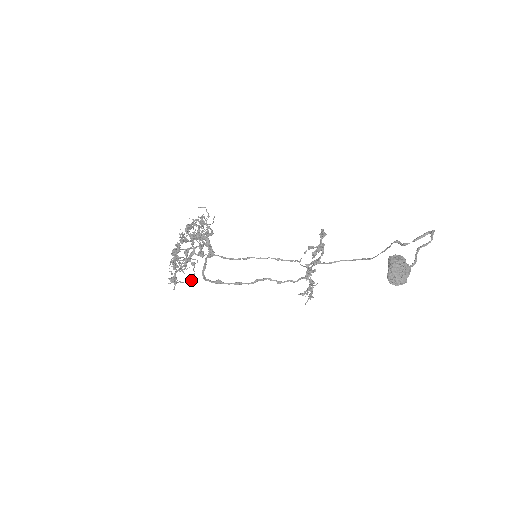
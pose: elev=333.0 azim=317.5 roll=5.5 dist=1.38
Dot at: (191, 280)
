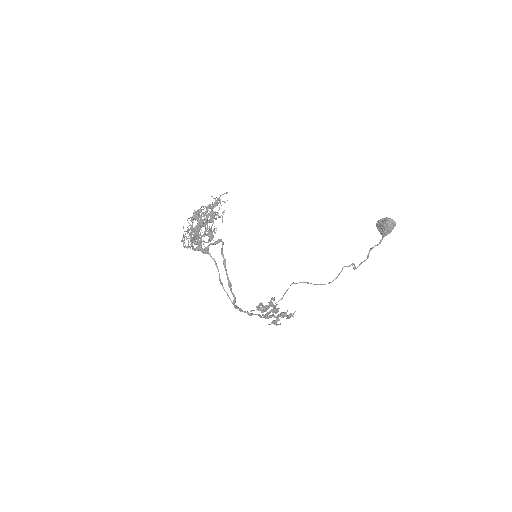
Dot at: (212, 239)
